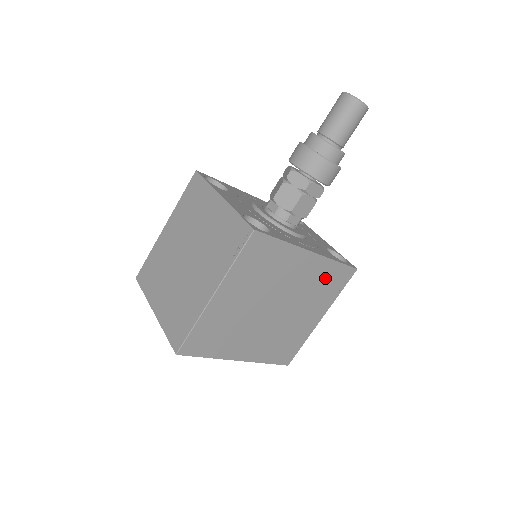
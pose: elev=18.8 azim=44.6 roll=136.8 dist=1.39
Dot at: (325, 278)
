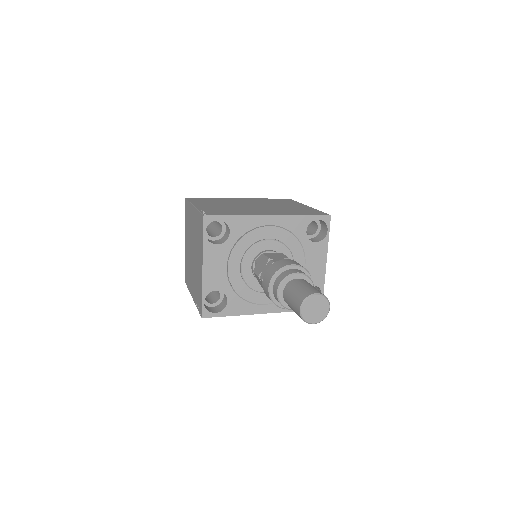
Dot at: occluded
